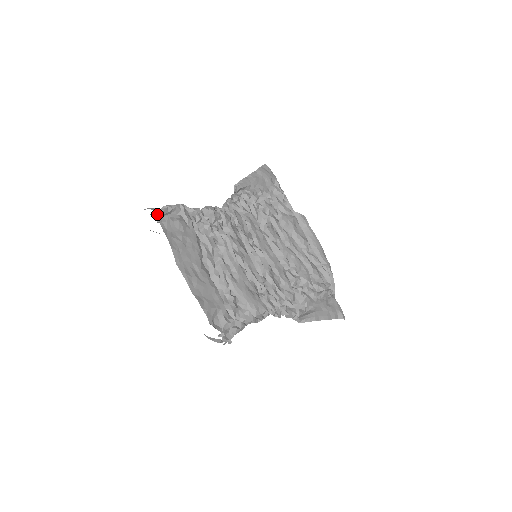
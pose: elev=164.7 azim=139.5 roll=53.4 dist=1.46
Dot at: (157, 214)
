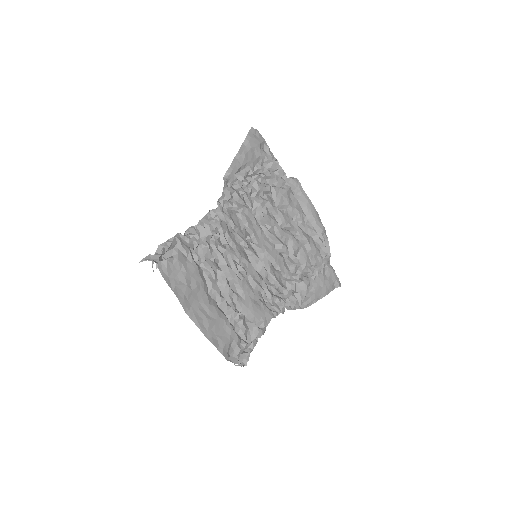
Dot at: (154, 260)
